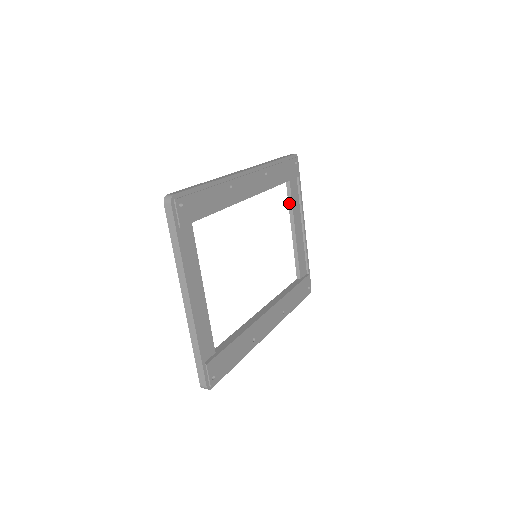
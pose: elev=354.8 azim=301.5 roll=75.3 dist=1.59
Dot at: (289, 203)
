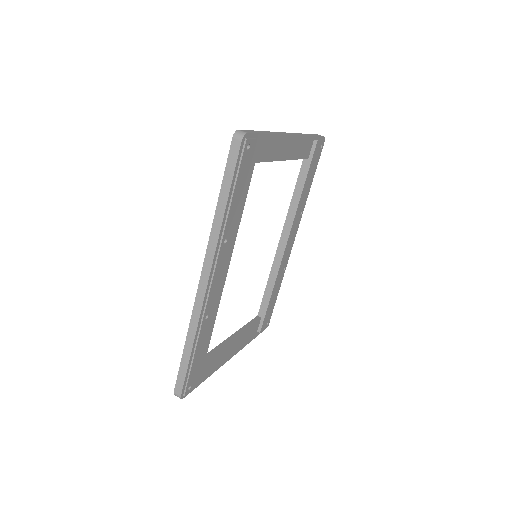
Dot at: occluded
